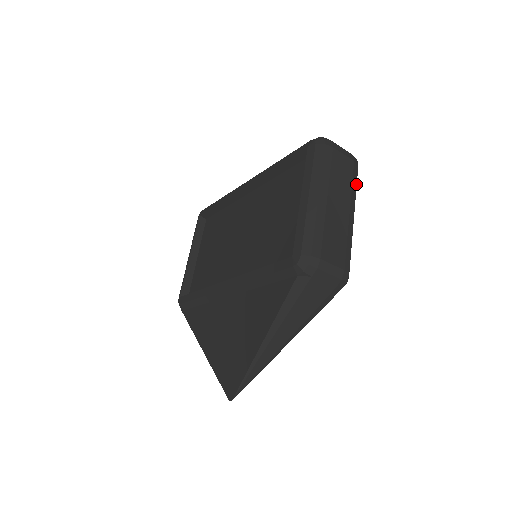
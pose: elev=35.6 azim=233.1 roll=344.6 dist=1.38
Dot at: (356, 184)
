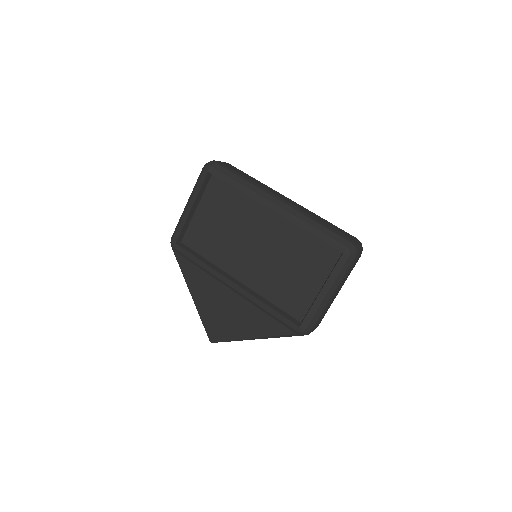
Dot at: occluded
